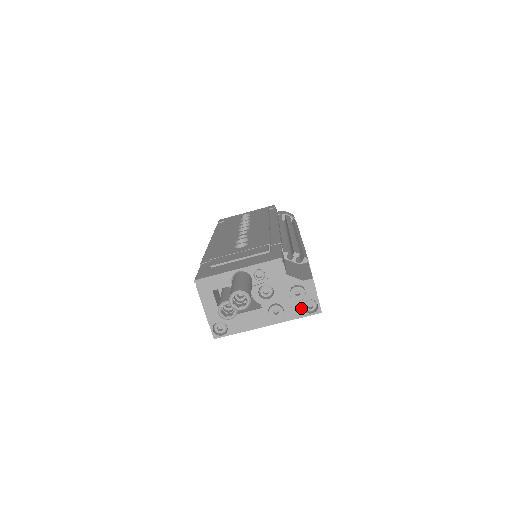
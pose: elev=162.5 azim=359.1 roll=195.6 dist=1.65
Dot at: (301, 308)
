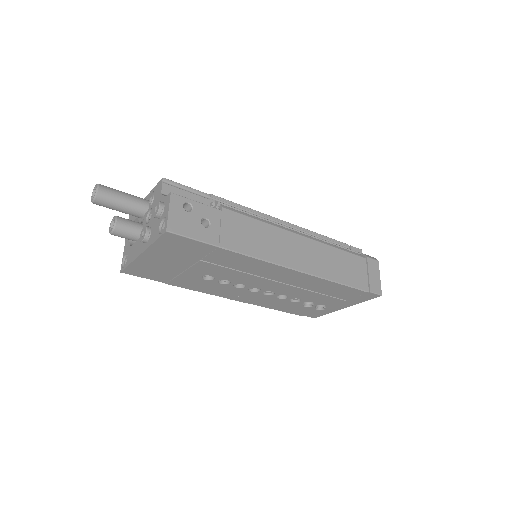
Dot at: (159, 229)
